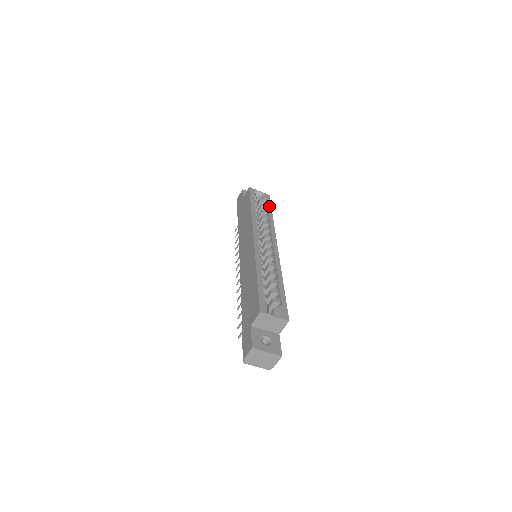
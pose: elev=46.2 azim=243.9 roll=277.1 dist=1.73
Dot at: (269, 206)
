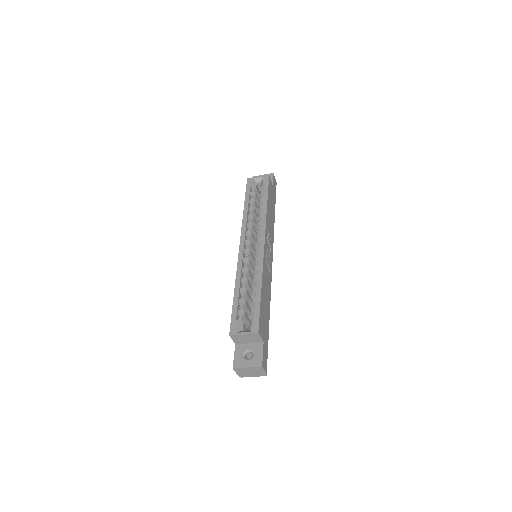
Dot at: (265, 191)
